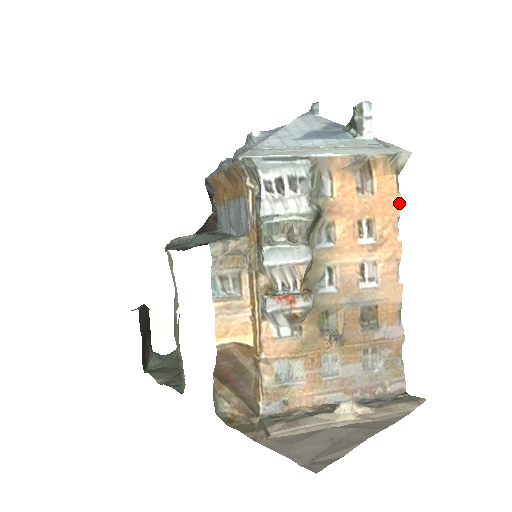
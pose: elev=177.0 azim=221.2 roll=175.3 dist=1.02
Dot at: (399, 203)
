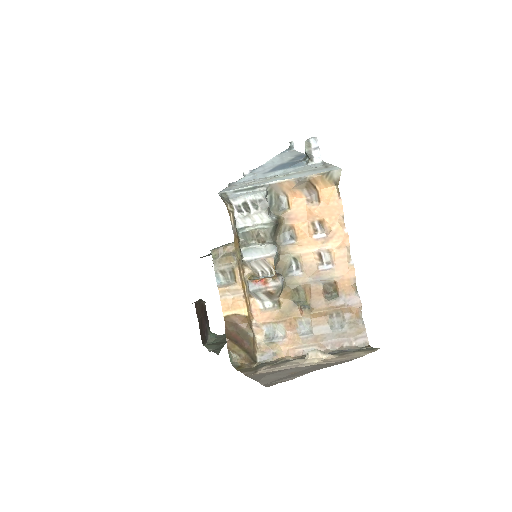
Dot at: (341, 205)
